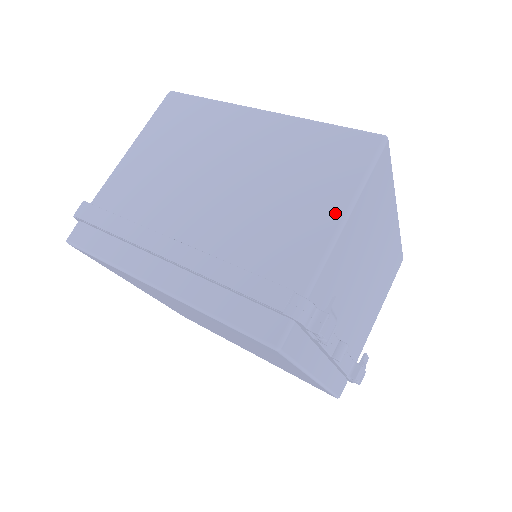
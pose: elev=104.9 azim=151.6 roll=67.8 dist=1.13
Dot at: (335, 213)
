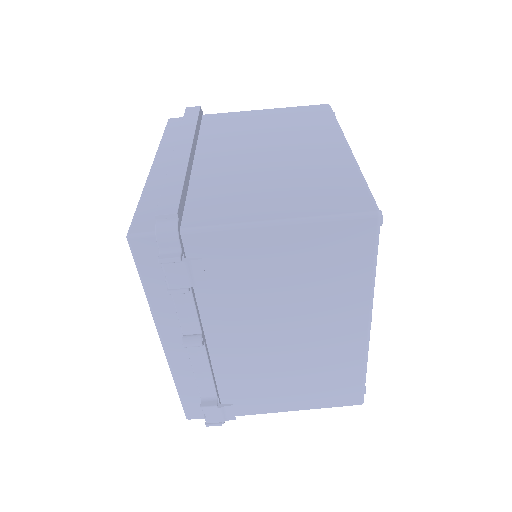
Dot at: (274, 215)
